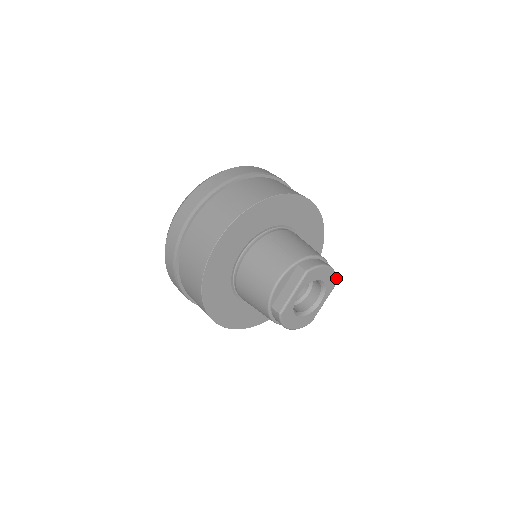
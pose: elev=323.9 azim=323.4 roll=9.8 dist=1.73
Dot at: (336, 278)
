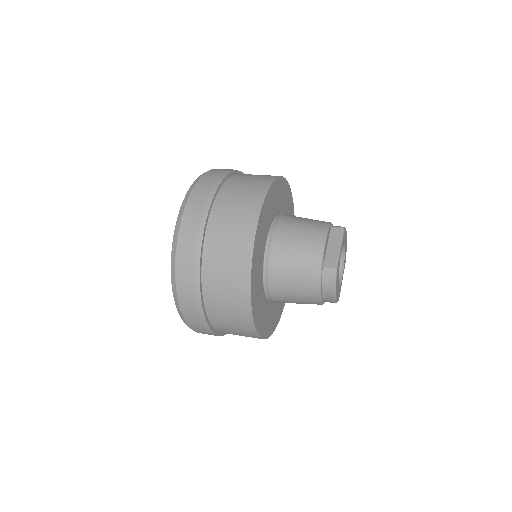
Dot at: occluded
